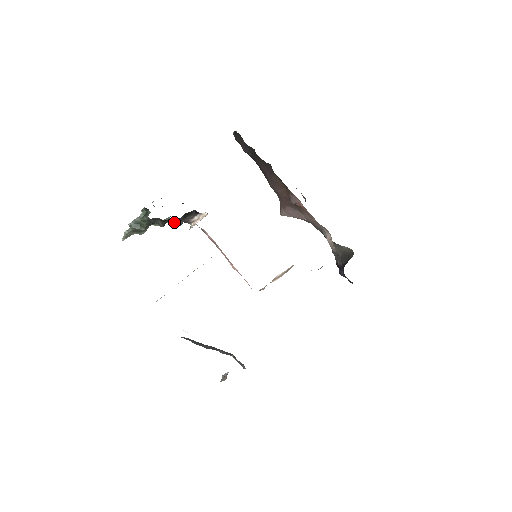
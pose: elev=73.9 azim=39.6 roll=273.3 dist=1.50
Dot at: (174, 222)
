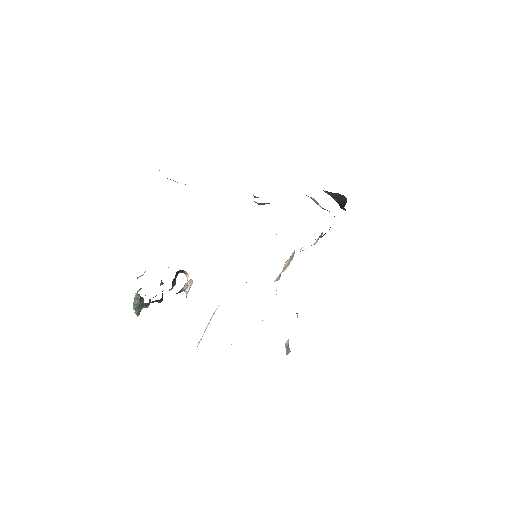
Dot at: occluded
